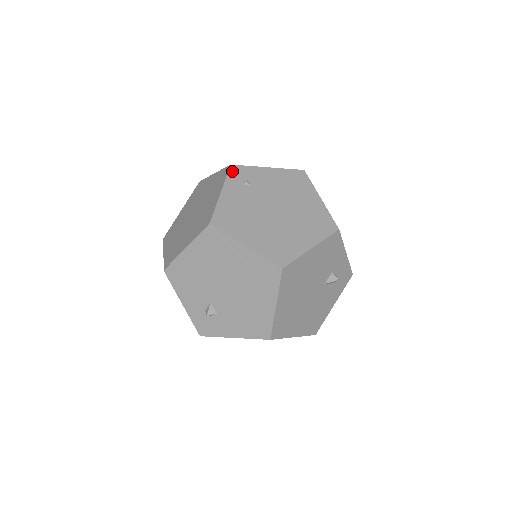
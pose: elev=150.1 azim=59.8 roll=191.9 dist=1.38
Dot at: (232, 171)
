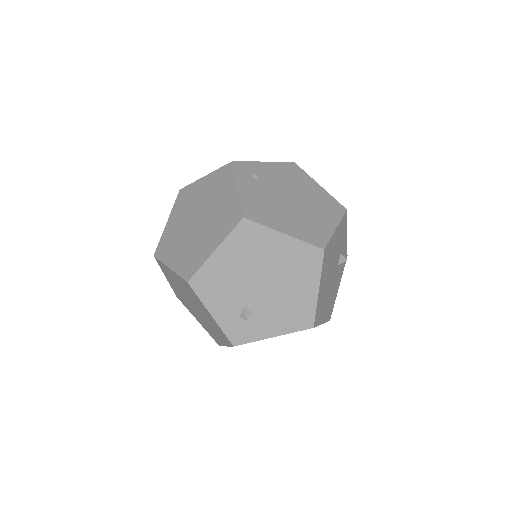
Dot at: (236, 167)
